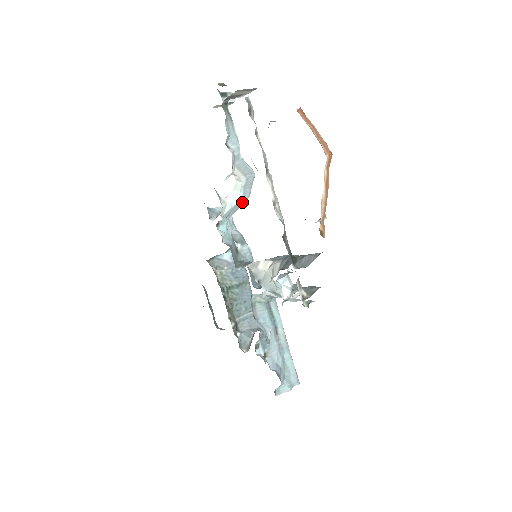
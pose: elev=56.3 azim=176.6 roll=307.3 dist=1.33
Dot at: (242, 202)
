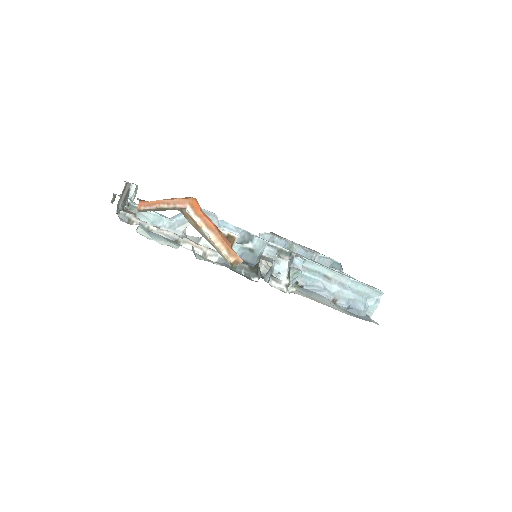
Dot at: (217, 225)
